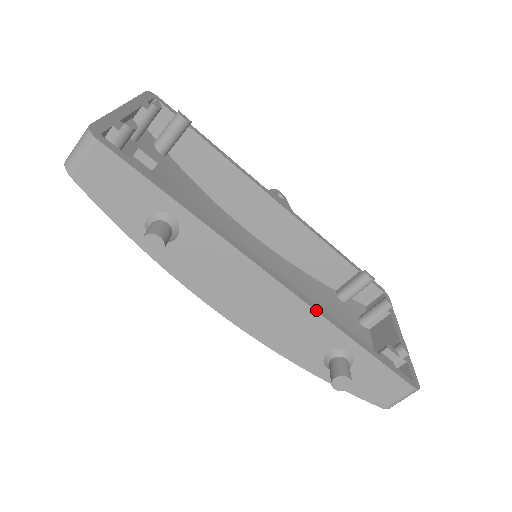
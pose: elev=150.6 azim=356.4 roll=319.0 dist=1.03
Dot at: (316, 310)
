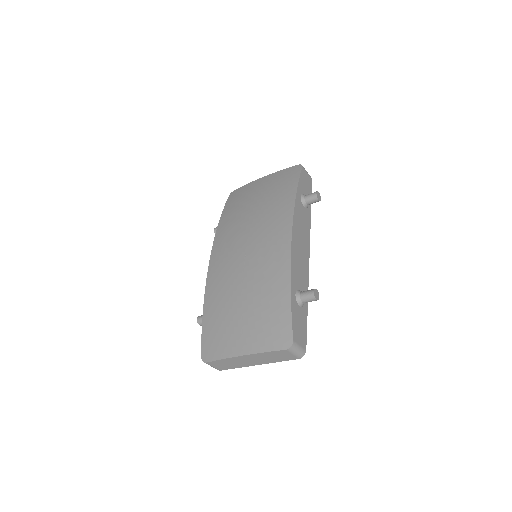
Dot at: (308, 276)
